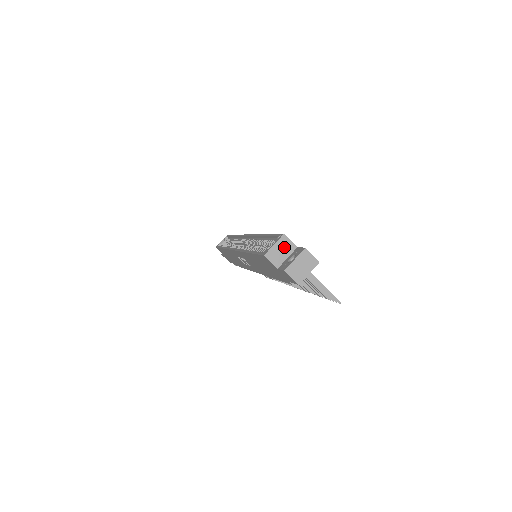
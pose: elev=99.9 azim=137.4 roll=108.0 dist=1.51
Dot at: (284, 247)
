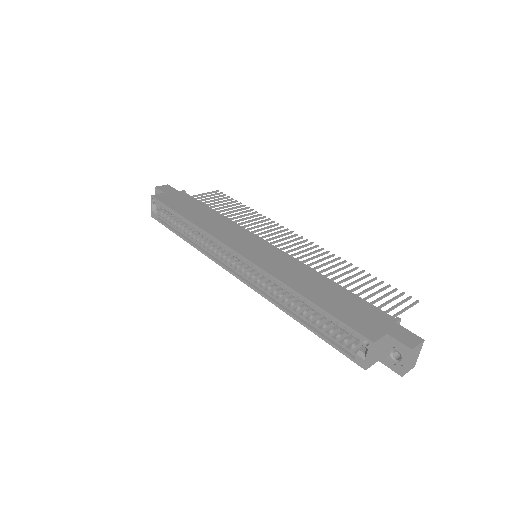
Dot at: (377, 348)
